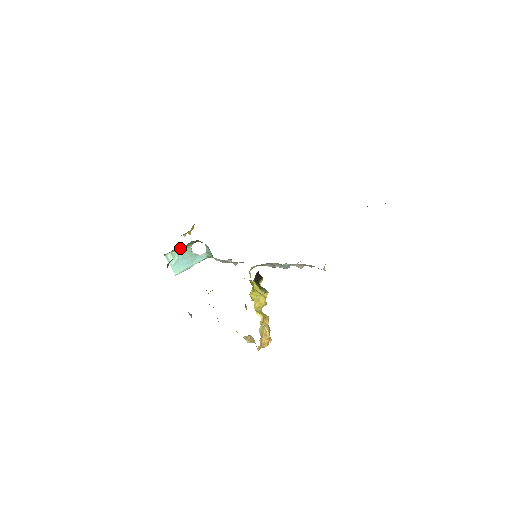
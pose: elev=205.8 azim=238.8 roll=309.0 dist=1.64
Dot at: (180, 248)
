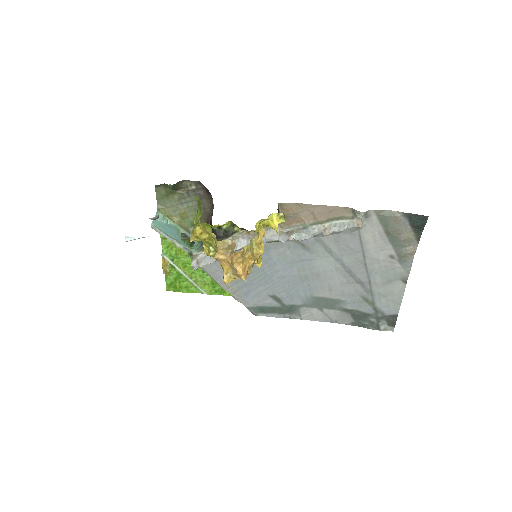
Dot at: (176, 220)
